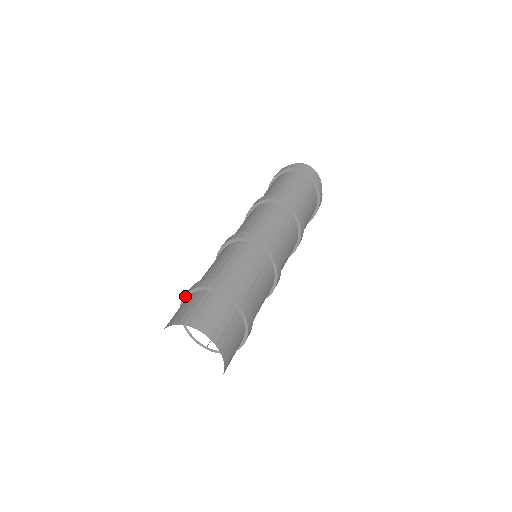
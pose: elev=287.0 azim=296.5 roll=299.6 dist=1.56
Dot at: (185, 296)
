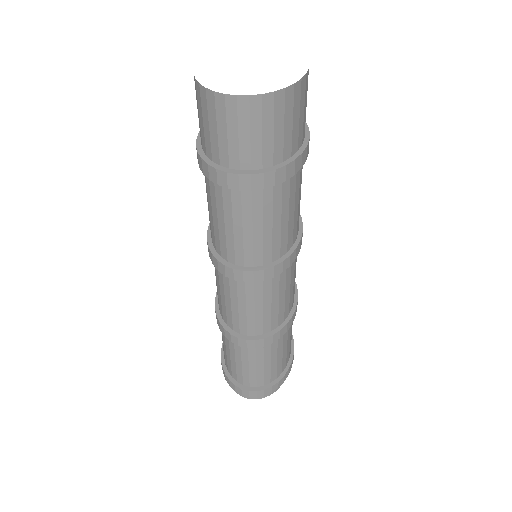
Dot at: occluded
